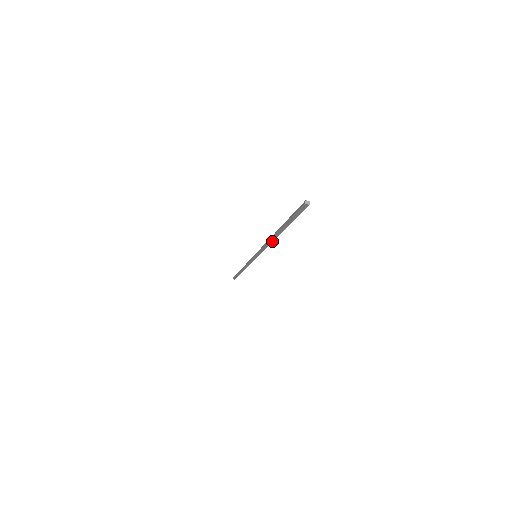
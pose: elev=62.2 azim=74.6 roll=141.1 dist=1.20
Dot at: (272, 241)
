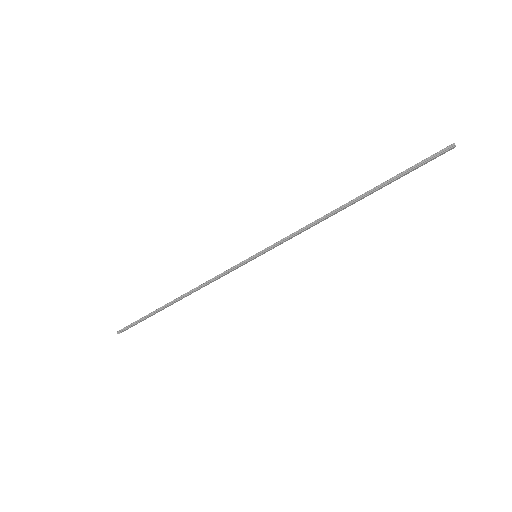
Dot at: (331, 214)
